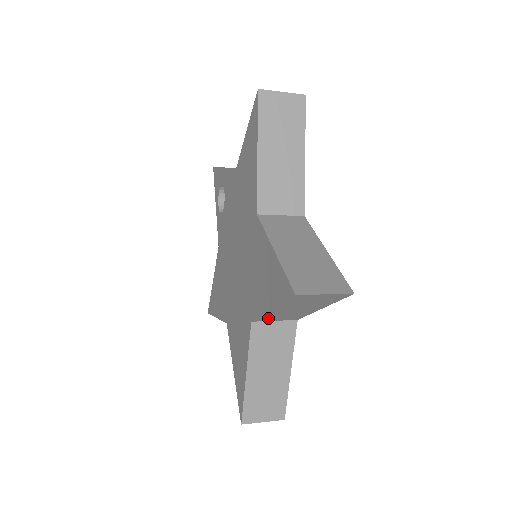
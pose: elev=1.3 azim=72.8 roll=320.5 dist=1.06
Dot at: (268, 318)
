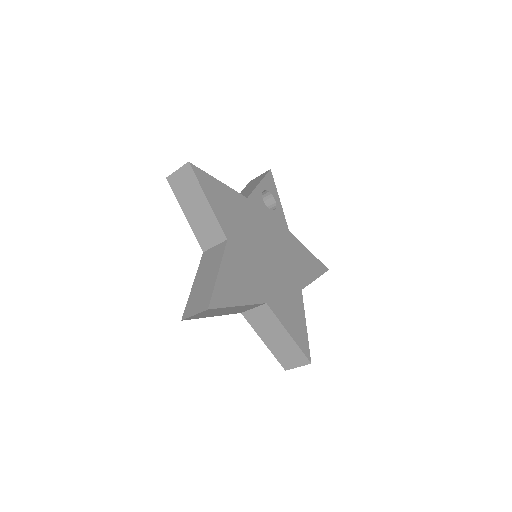
Dot at: (240, 311)
